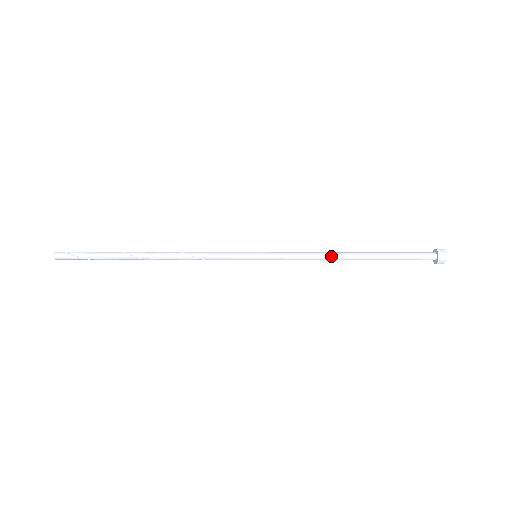
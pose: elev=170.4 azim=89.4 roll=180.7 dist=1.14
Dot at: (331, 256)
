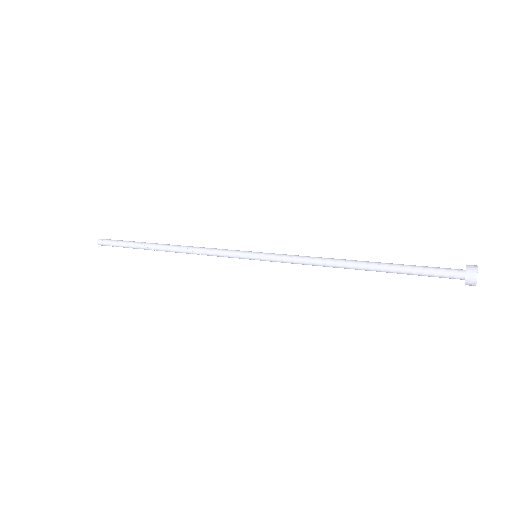
Dot at: (331, 266)
